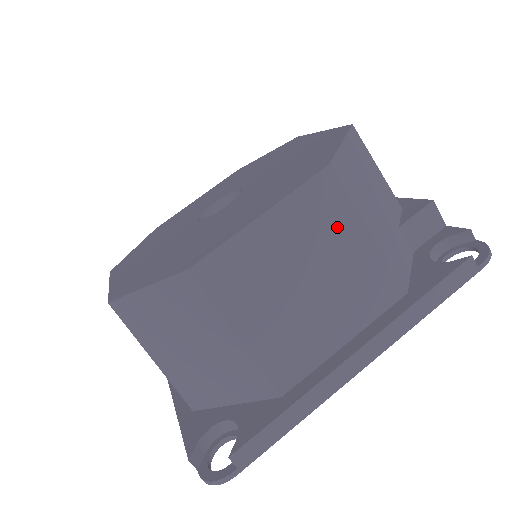
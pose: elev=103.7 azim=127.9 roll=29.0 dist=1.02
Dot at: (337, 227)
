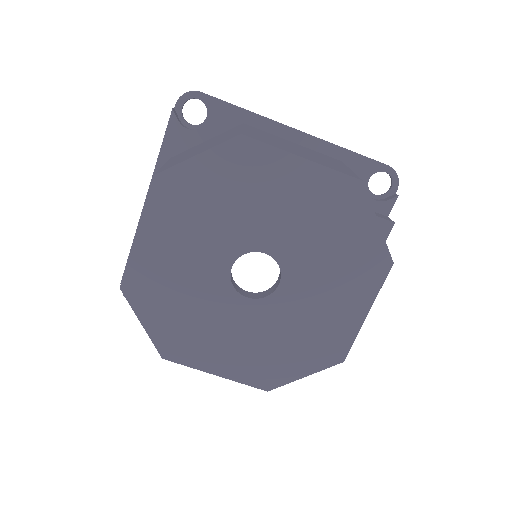
Dot at: occluded
